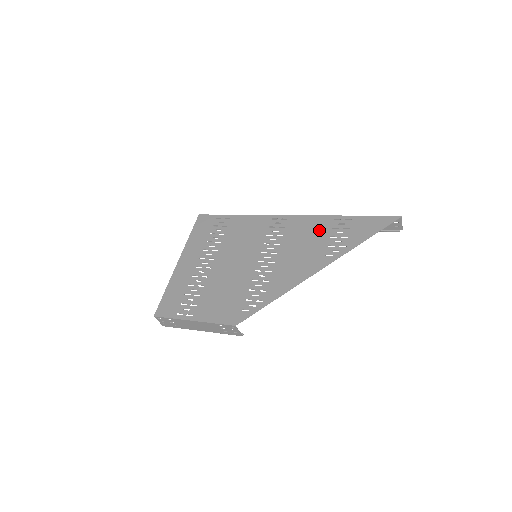
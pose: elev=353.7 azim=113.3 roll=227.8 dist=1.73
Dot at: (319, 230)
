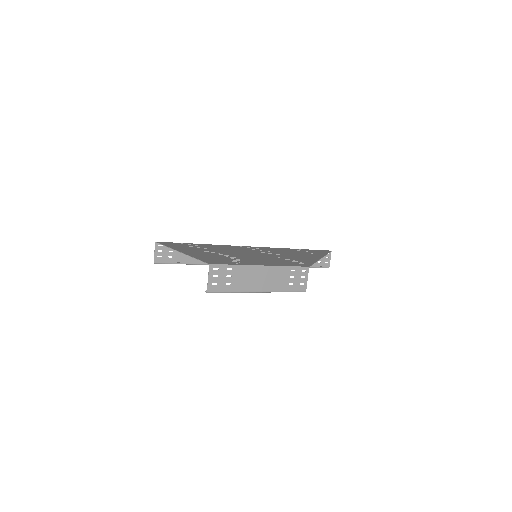
Dot at: (289, 250)
